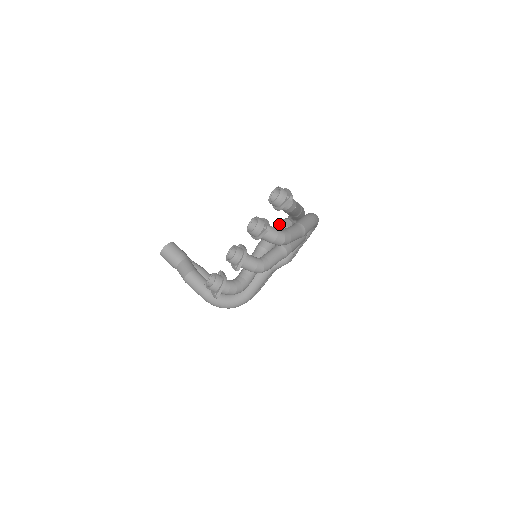
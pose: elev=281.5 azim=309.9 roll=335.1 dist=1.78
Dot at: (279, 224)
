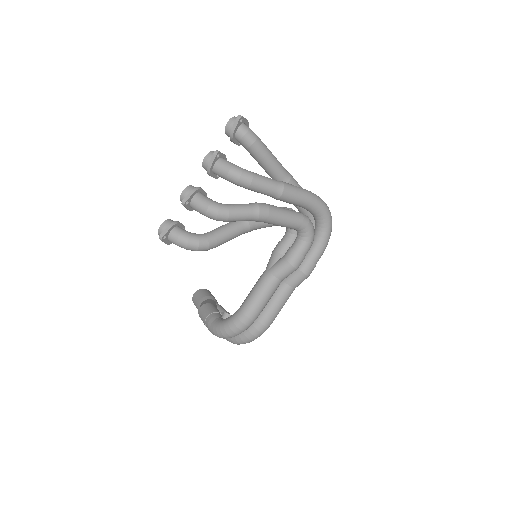
Dot at: occluded
